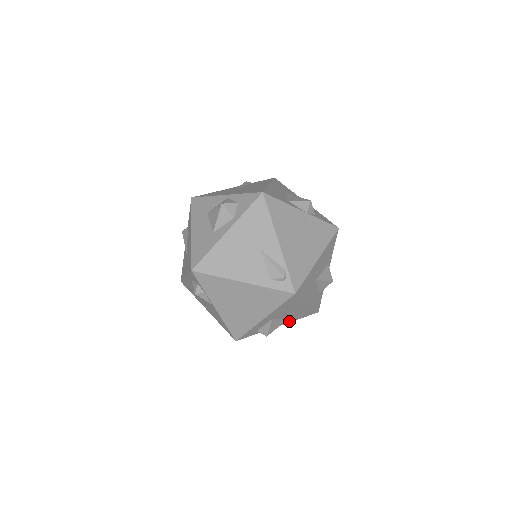
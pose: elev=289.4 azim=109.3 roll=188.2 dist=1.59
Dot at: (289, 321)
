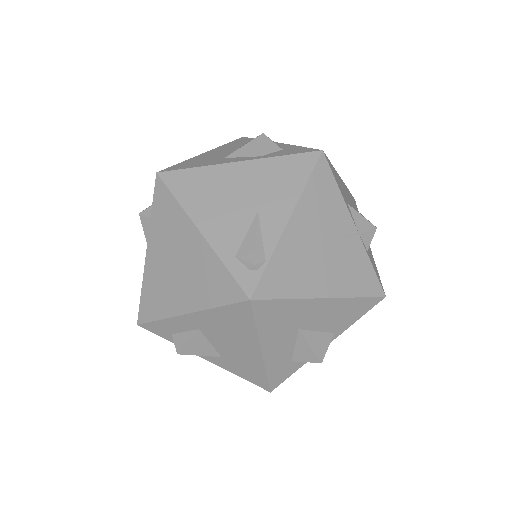
Dot at: (223, 365)
